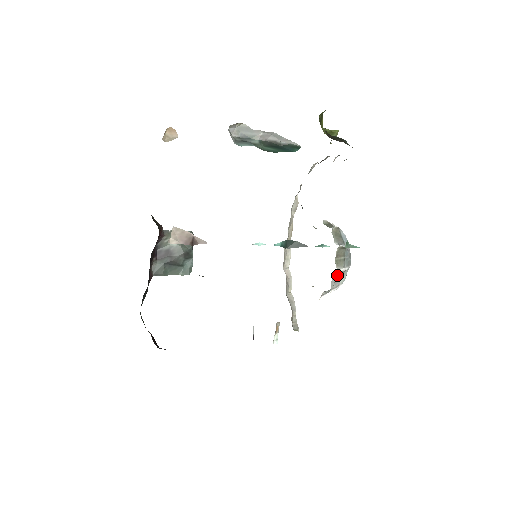
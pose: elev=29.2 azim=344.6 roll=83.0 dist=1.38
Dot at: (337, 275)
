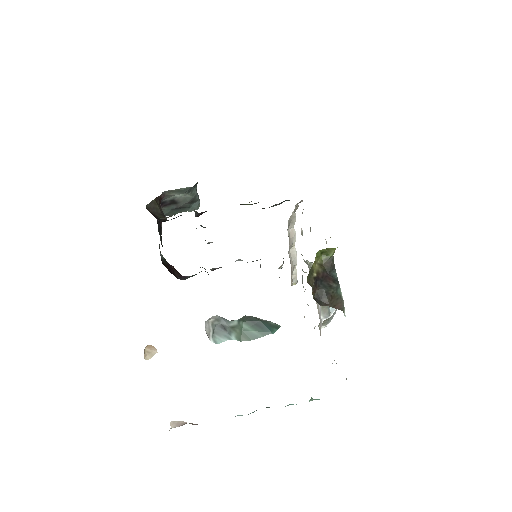
Dot at: occluded
